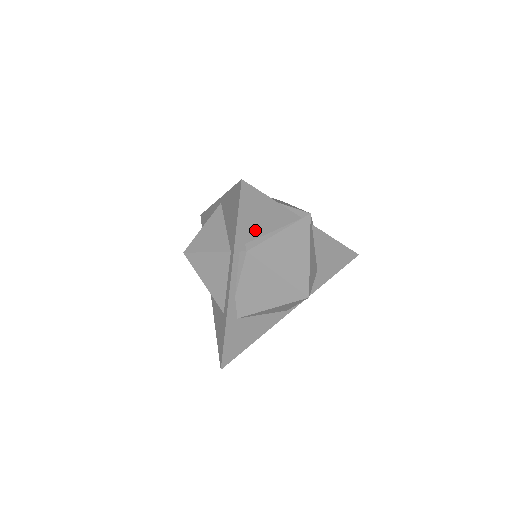
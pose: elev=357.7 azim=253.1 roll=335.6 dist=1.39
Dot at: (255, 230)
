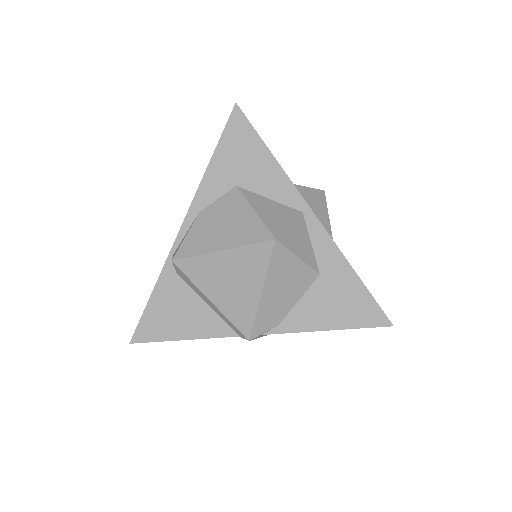
Dot at: occluded
